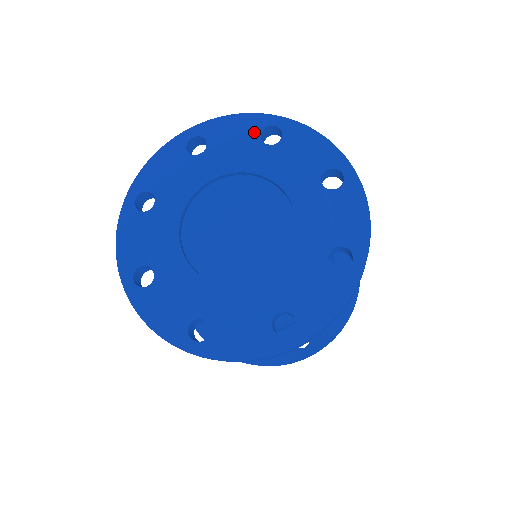
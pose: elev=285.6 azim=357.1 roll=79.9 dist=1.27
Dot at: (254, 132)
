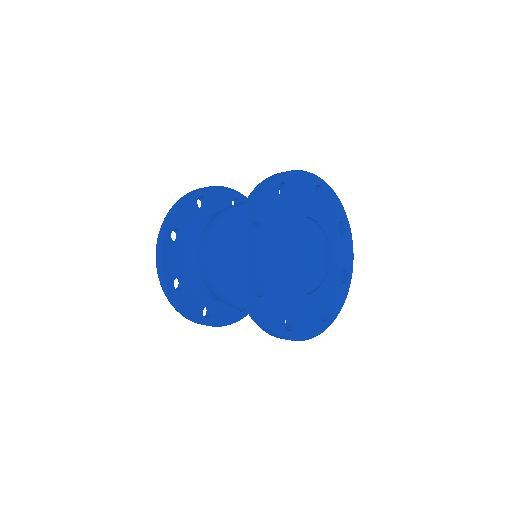
Dot at: (312, 188)
